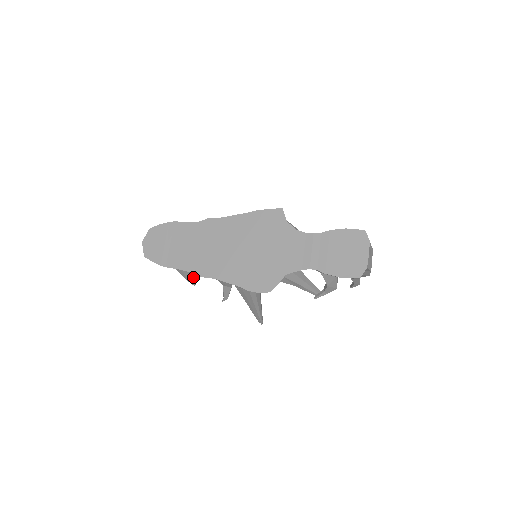
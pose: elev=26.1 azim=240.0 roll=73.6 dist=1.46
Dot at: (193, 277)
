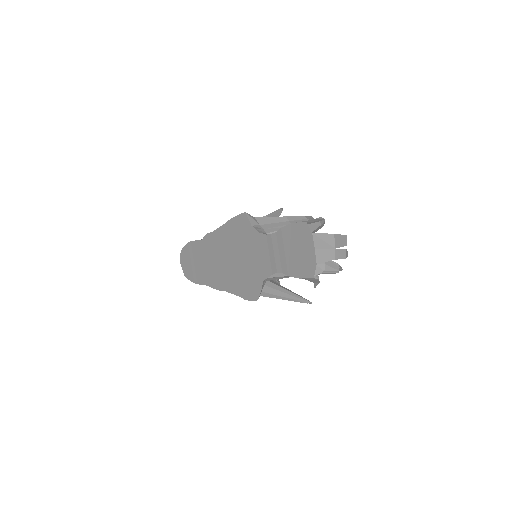
Dot at: occluded
